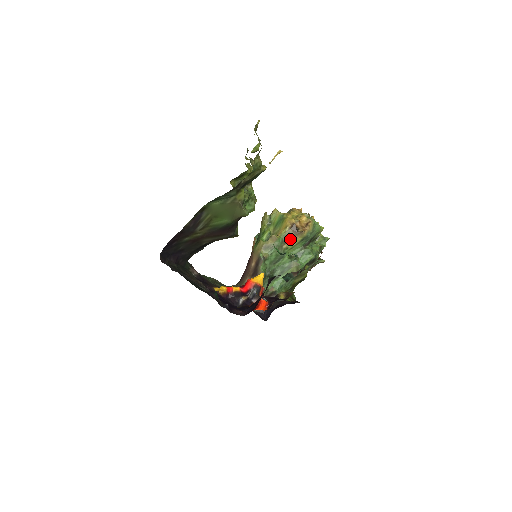
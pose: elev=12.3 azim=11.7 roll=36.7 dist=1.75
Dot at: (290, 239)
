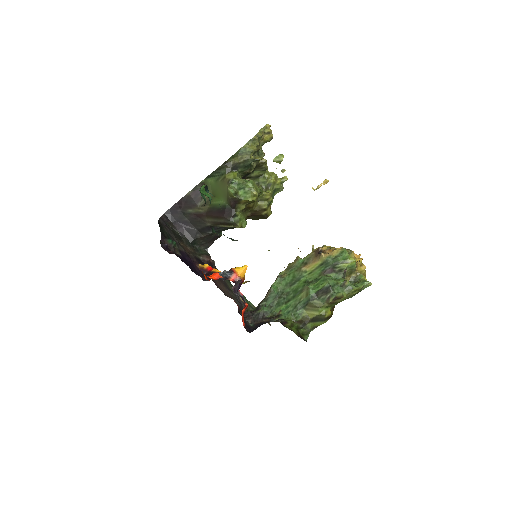
Dot at: (310, 262)
